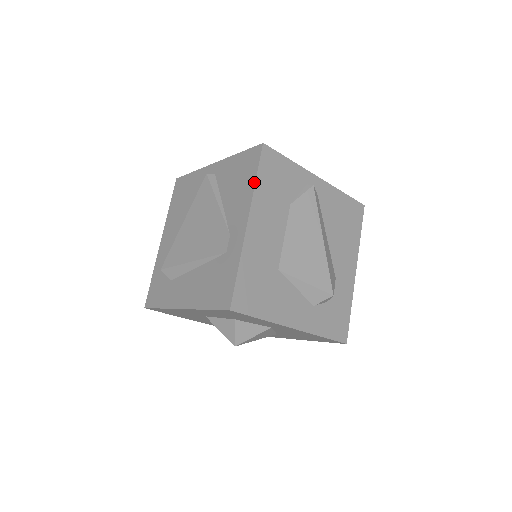
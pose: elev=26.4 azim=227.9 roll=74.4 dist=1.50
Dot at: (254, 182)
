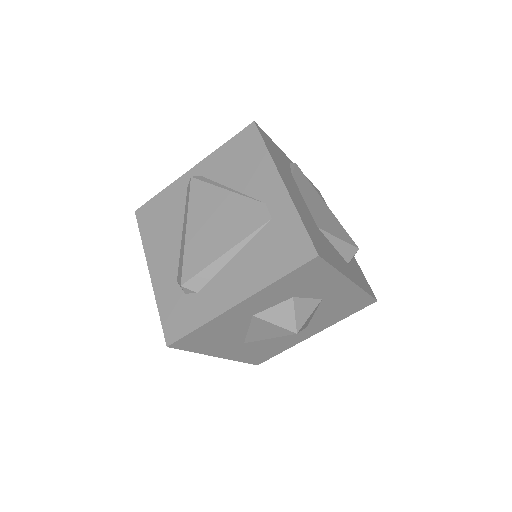
Dot at: (266, 150)
